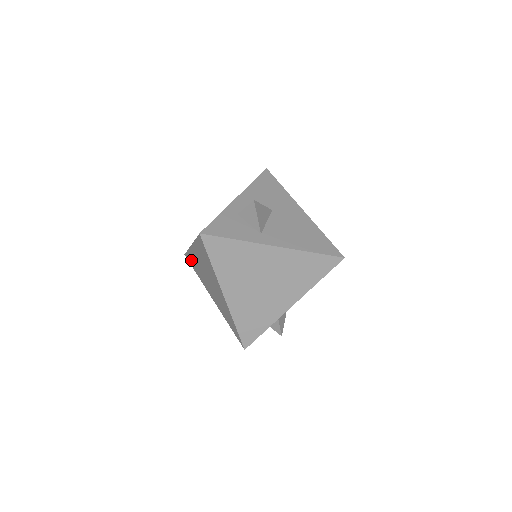
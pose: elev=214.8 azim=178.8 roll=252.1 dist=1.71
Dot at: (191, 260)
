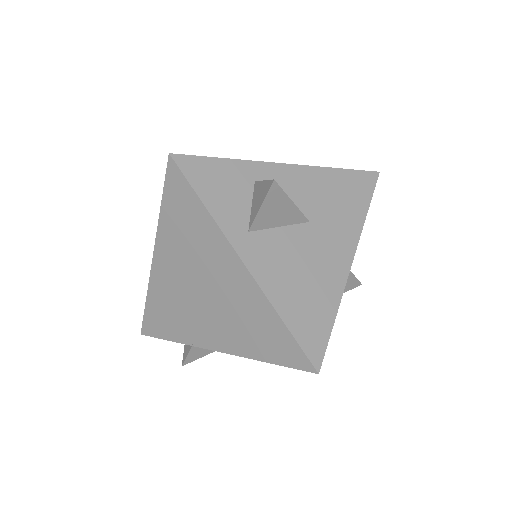
Dot at: occluded
